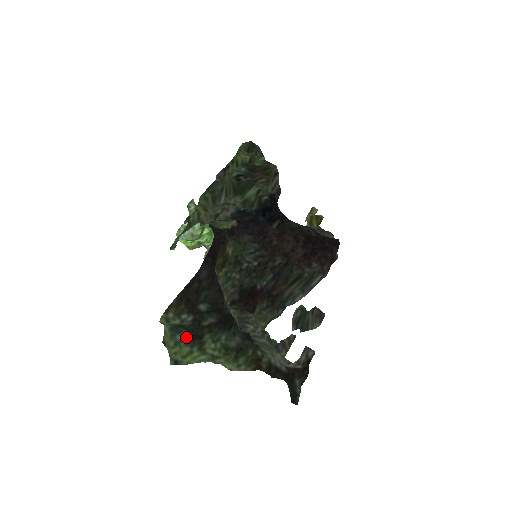
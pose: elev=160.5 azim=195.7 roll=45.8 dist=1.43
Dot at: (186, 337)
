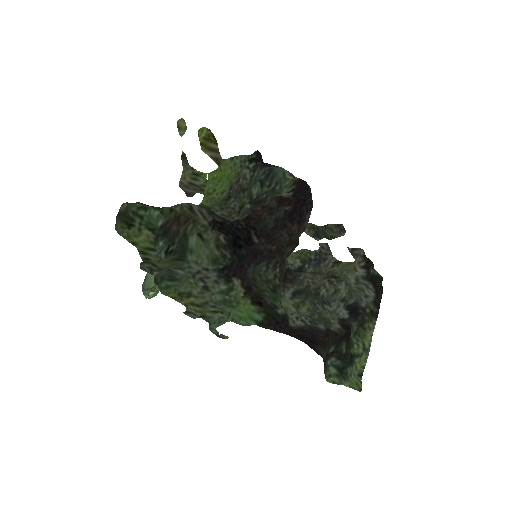
Dot at: (350, 368)
